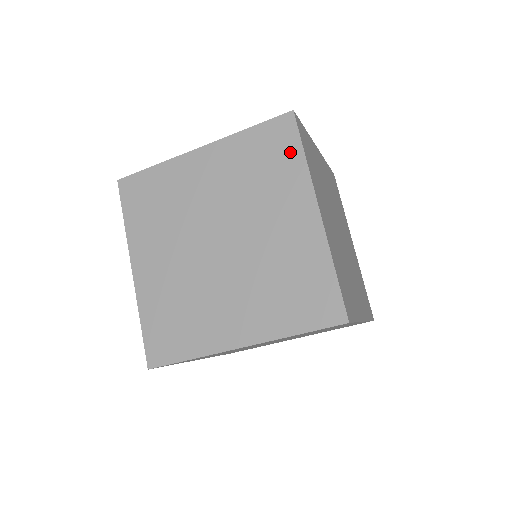
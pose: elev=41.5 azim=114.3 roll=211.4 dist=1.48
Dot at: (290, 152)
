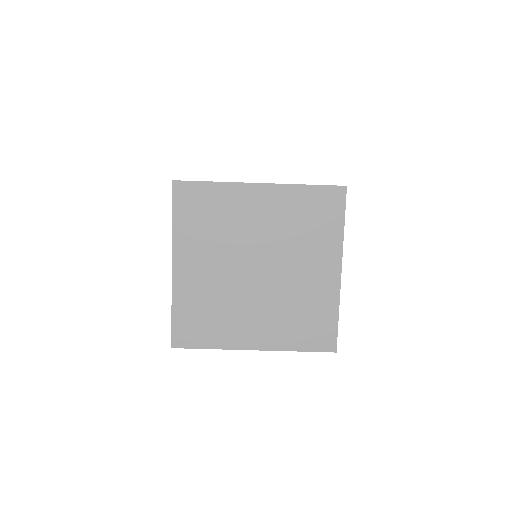
Dot at: (334, 219)
